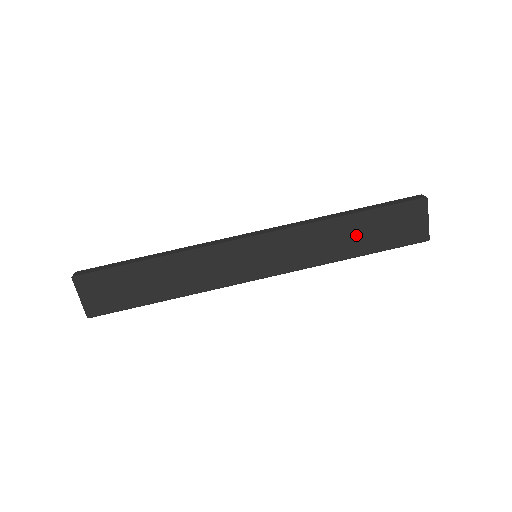
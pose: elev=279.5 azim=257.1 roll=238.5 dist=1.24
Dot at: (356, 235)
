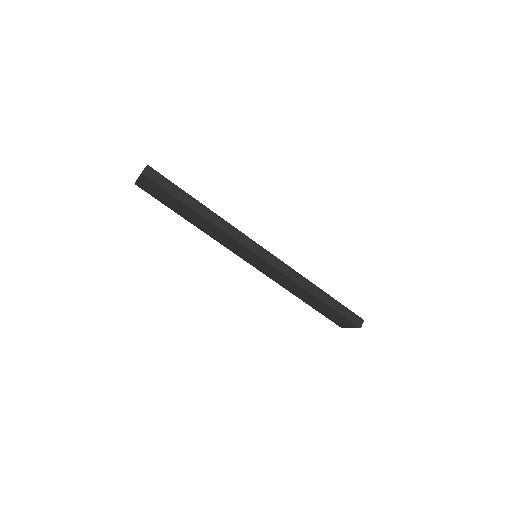
Dot at: (312, 300)
